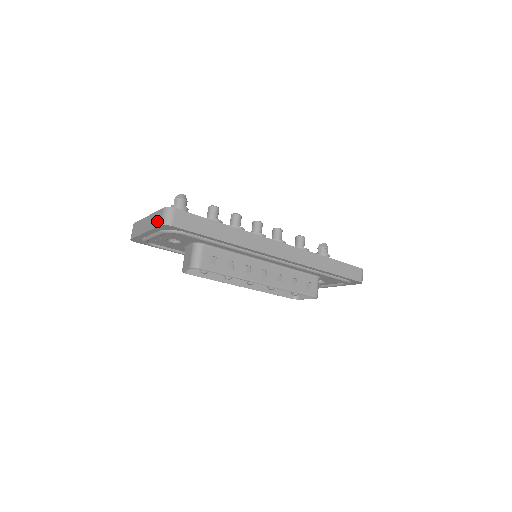
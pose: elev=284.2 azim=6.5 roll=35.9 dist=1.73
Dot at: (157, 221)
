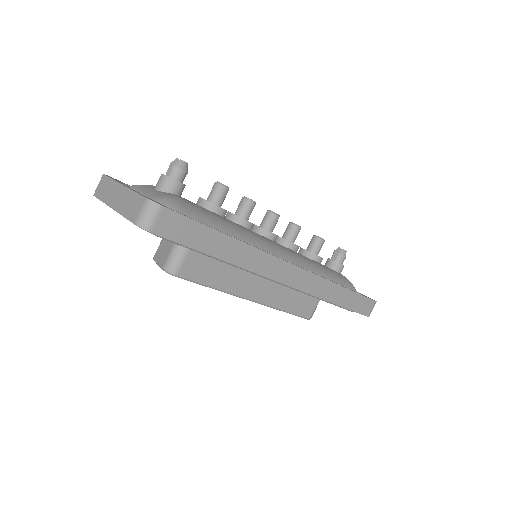
Dot at: (132, 211)
